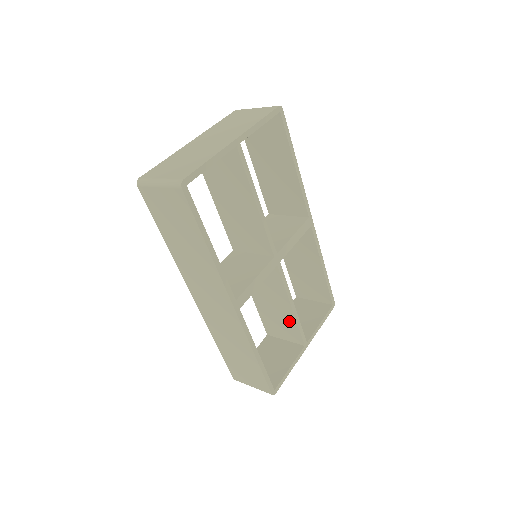
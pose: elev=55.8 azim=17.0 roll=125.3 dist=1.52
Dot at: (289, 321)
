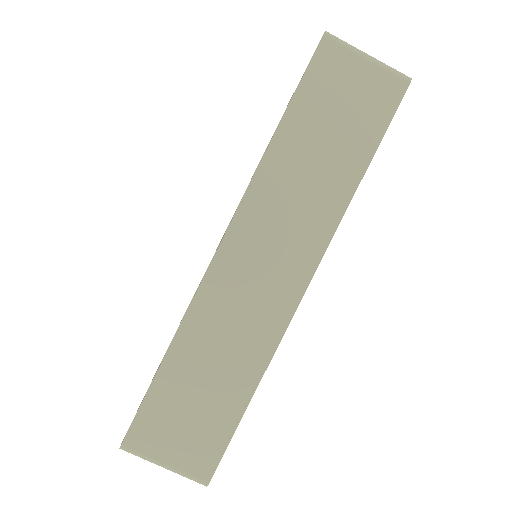
Dot at: occluded
